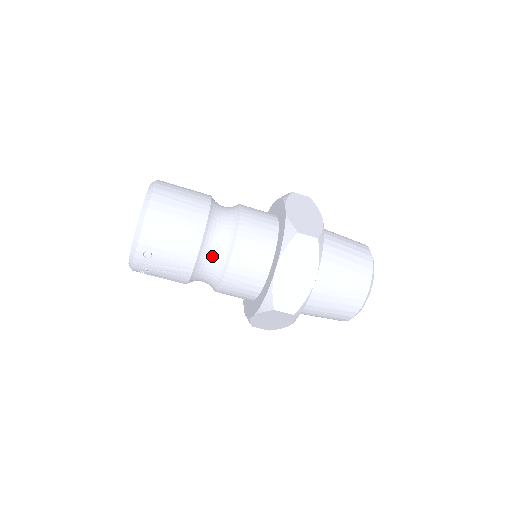
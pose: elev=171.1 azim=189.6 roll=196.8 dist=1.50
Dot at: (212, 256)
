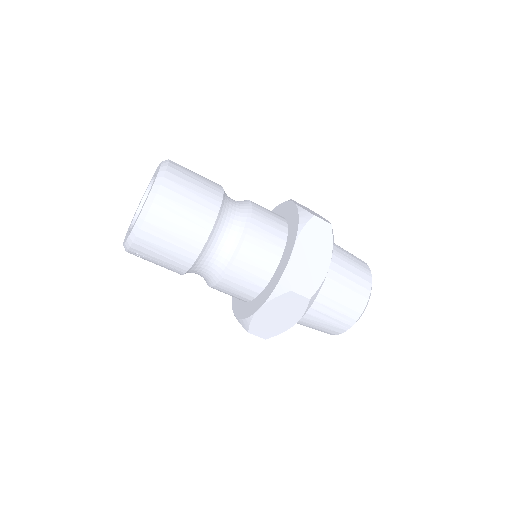
Dot at: (204, 269)
